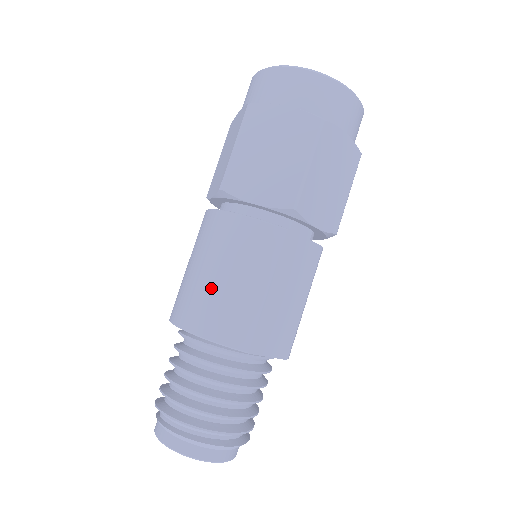
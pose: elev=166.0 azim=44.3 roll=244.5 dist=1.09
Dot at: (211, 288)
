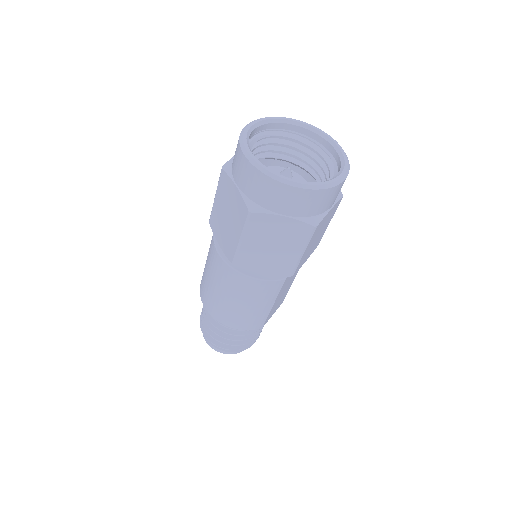
Dot at: (235, 310)
